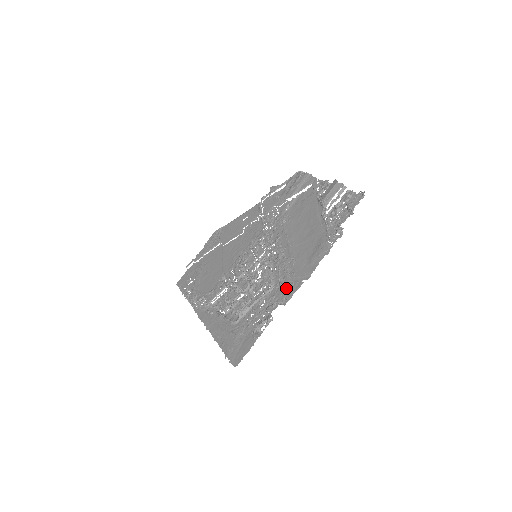
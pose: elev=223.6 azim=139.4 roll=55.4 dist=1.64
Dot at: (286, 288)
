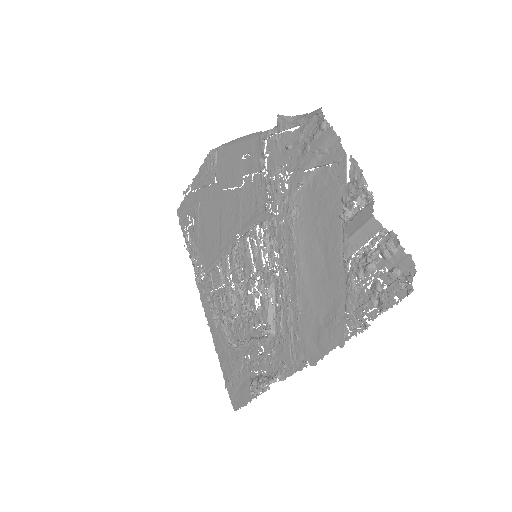
Dot at: (287, 354)
